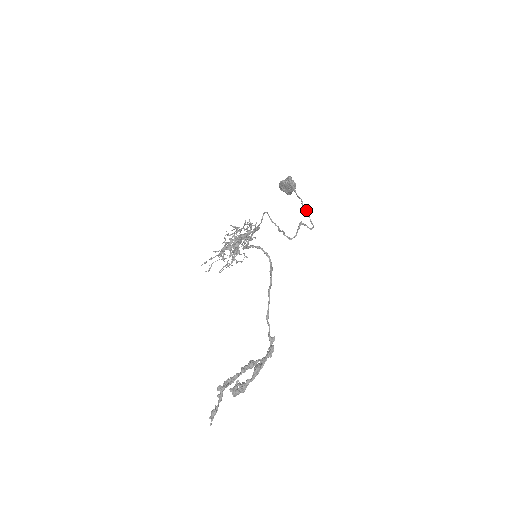
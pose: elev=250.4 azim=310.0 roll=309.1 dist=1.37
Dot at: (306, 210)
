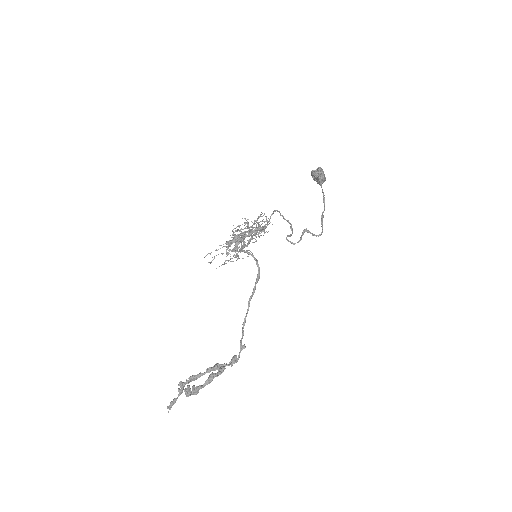
Dot at: occluded
